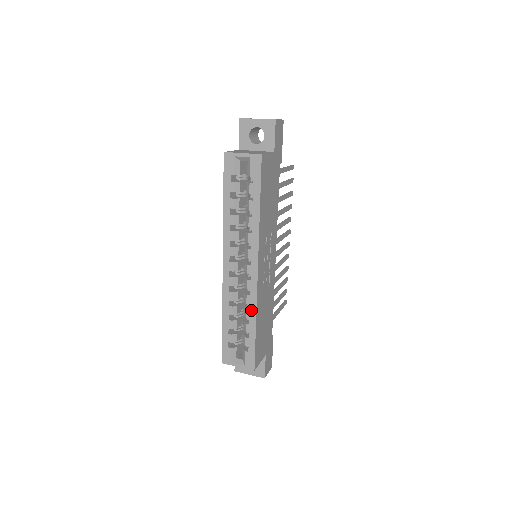
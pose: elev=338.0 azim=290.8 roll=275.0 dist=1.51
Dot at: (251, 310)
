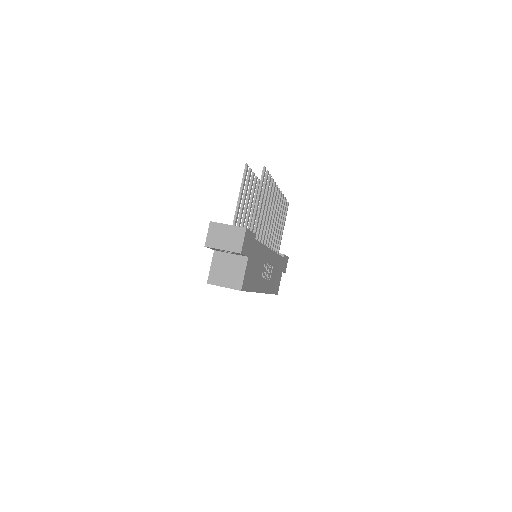
Dot at: occluded
